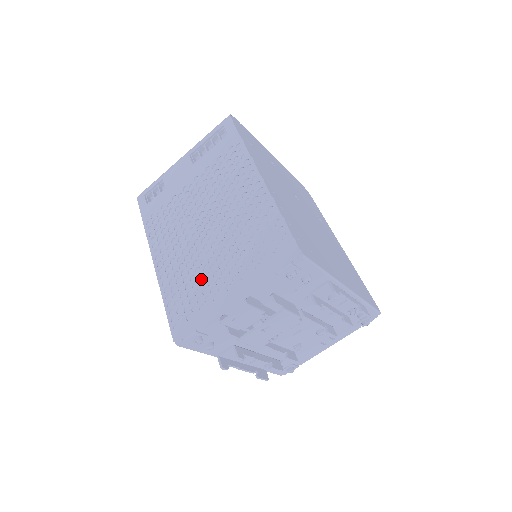
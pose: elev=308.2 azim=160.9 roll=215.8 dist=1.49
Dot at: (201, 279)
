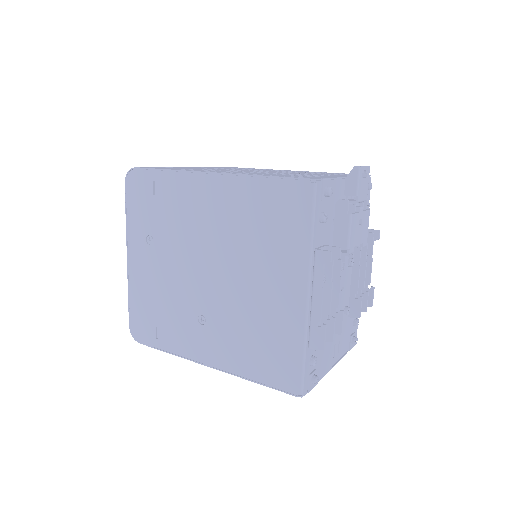
Dot at: (294, 174)
